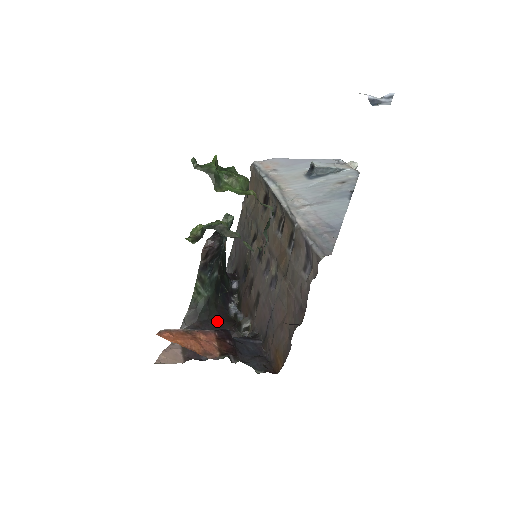
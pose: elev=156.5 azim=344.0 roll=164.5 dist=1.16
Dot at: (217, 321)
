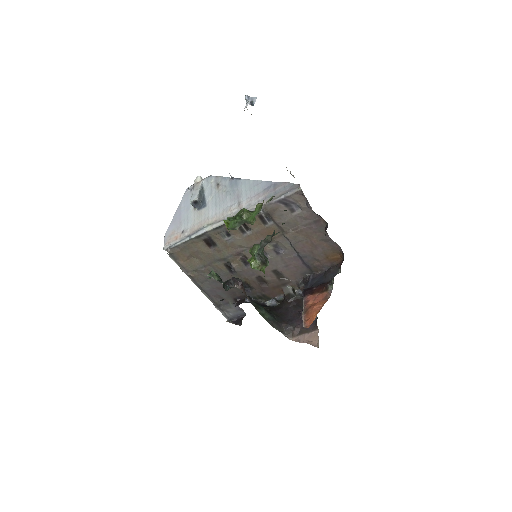
Dot at: (282, 312)
